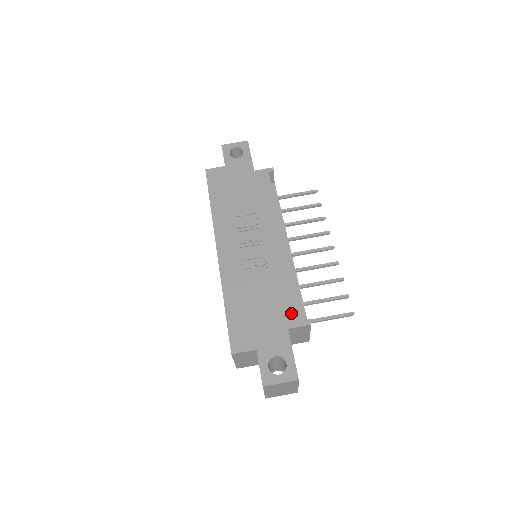
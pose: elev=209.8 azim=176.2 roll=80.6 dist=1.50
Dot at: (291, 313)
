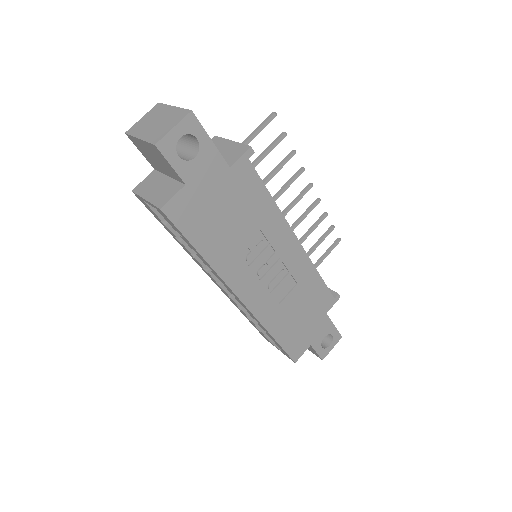
Dot at: (325, 301)
